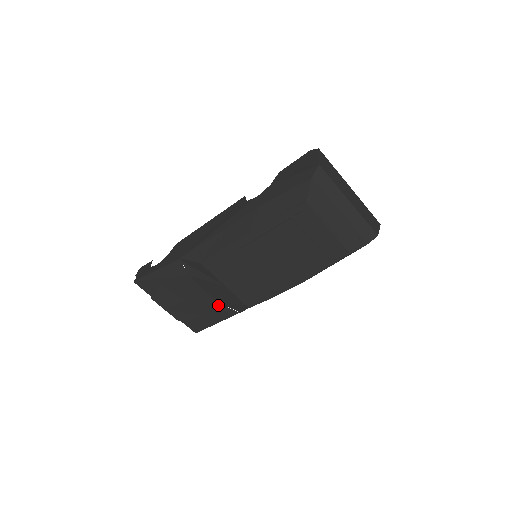
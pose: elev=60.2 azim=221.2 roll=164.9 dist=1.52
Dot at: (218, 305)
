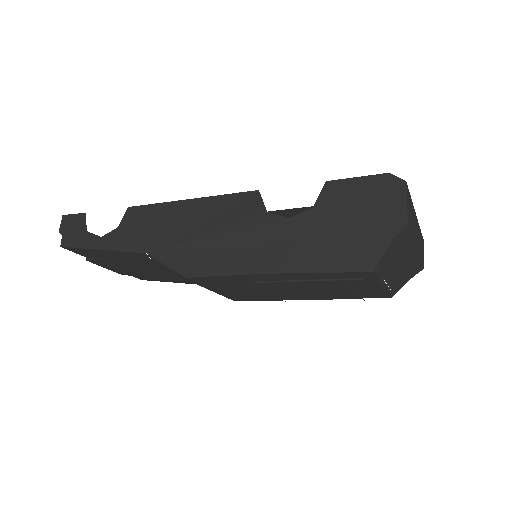
Dot at: (186, 280)
